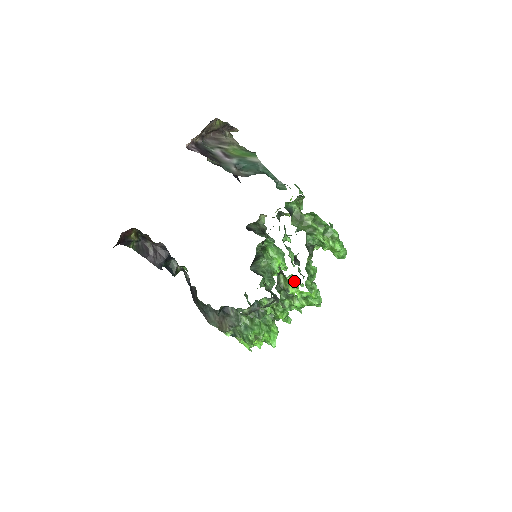
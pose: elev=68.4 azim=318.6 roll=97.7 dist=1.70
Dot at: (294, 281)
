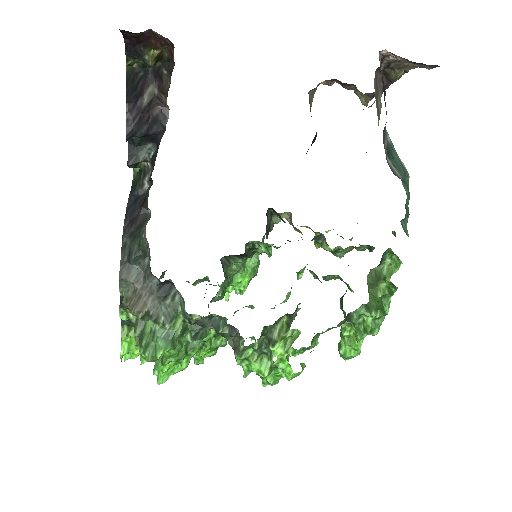
Dot at: (292, 340)
